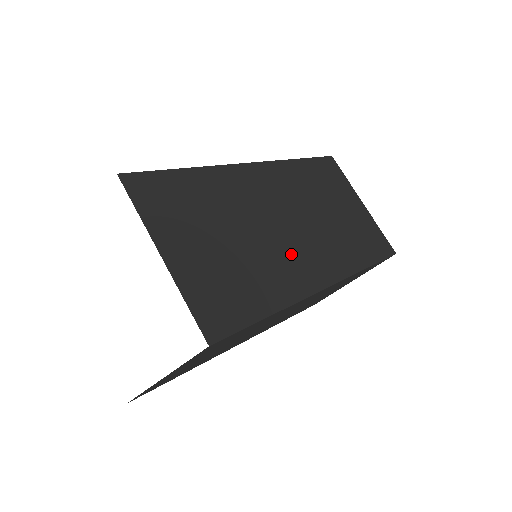
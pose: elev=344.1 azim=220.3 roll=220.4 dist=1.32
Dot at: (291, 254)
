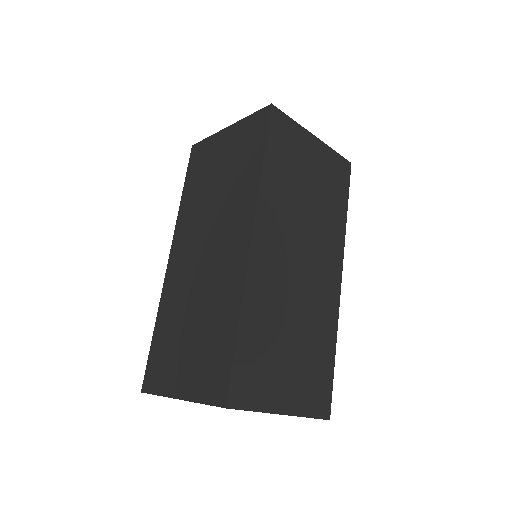
Dot at: (317, 289)
